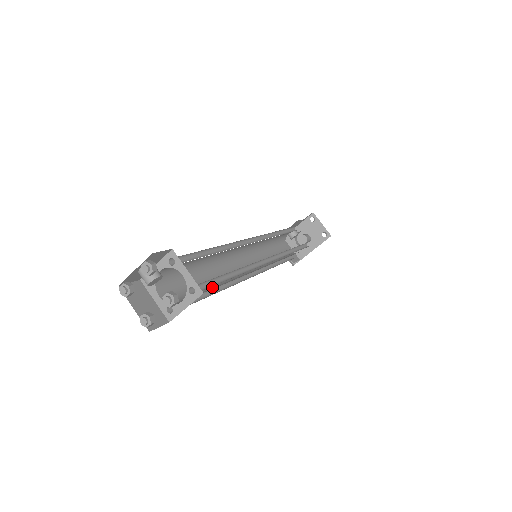
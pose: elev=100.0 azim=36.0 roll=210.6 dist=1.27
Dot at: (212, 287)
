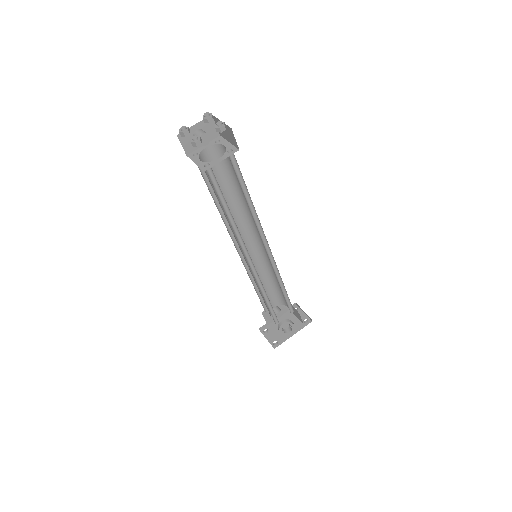
Dot at: occluded
